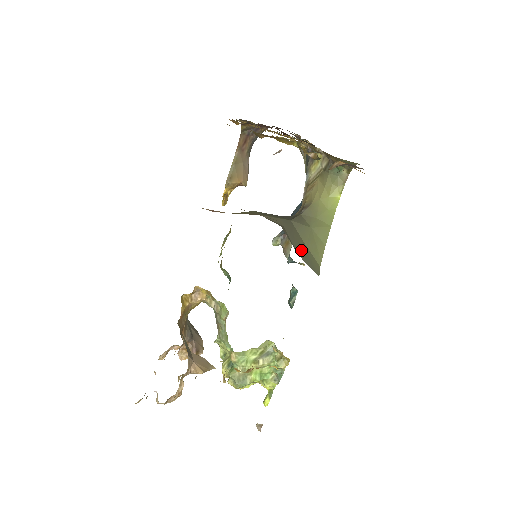
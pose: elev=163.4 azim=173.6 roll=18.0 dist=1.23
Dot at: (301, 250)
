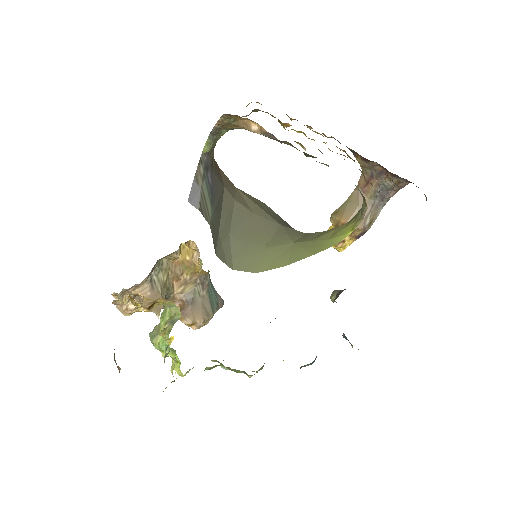
Dot at: (245, 239)
